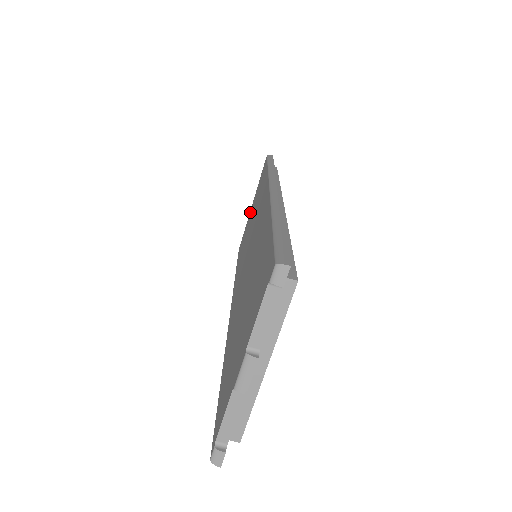
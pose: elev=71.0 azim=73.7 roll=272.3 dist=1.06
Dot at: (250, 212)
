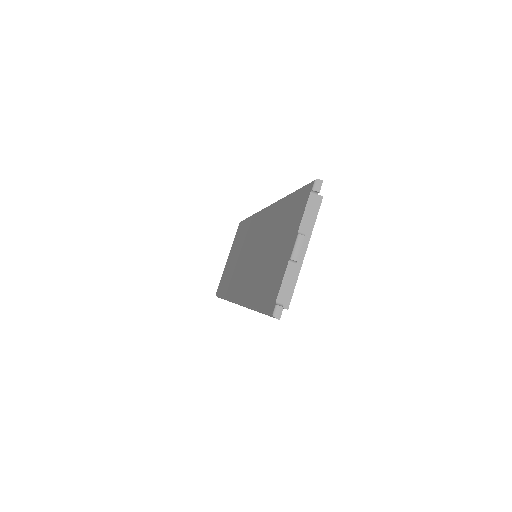
Dot at: (228, 261)
